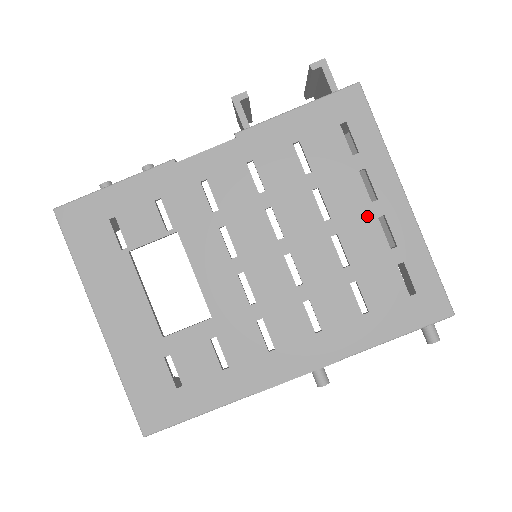
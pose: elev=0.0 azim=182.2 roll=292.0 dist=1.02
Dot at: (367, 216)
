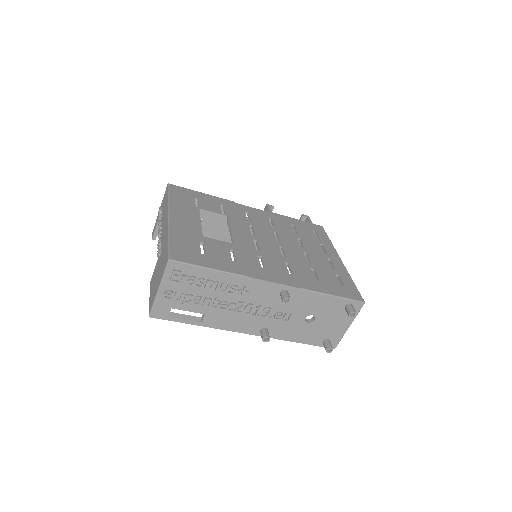
Dot at: (322, 255)
